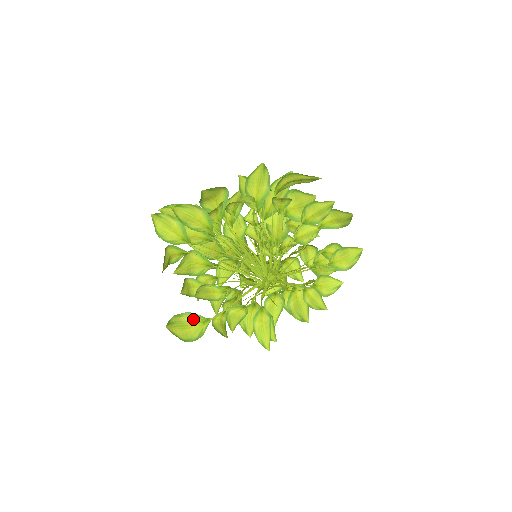
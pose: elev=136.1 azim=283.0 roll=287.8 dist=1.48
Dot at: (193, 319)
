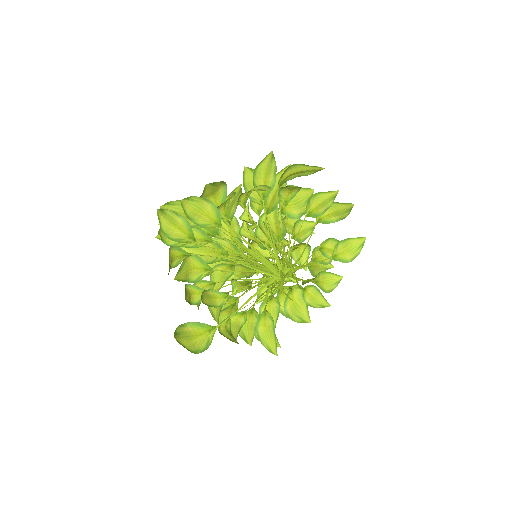
Dot at: (197, 328)
